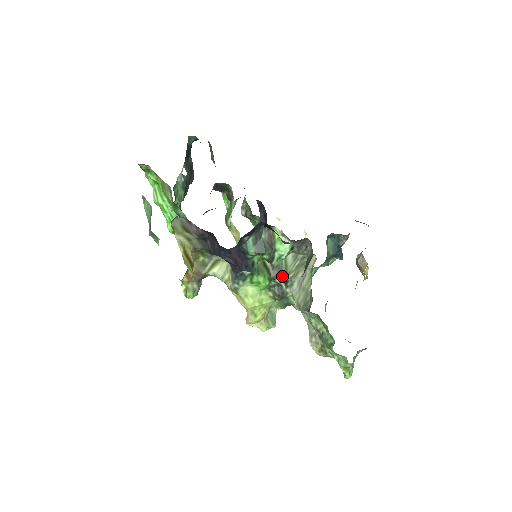
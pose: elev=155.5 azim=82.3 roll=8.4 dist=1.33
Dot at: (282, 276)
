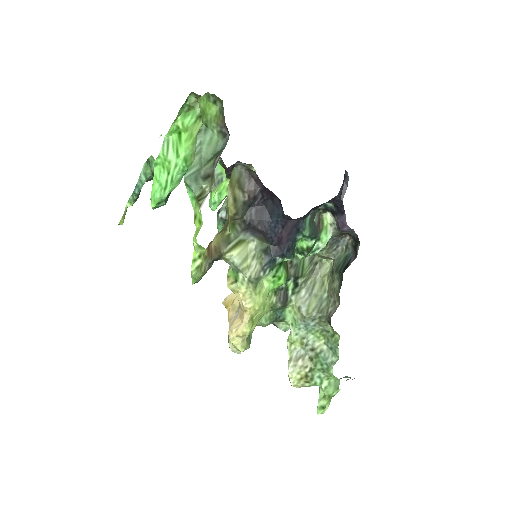
Dot at: (296, 278)
